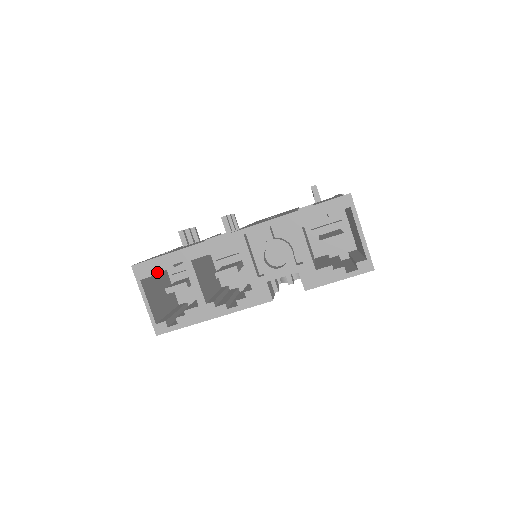
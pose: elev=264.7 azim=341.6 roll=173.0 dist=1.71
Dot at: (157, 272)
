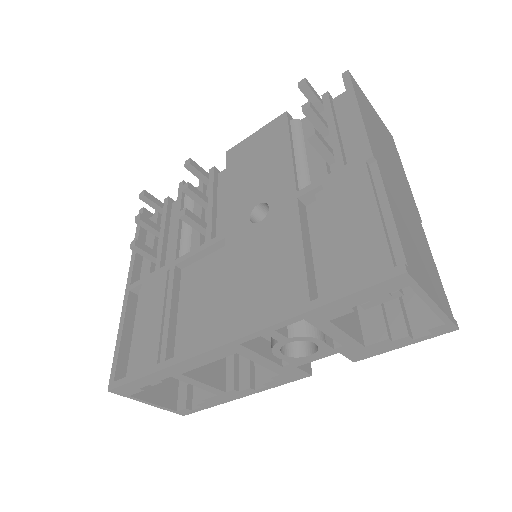
Dot at: occluded
